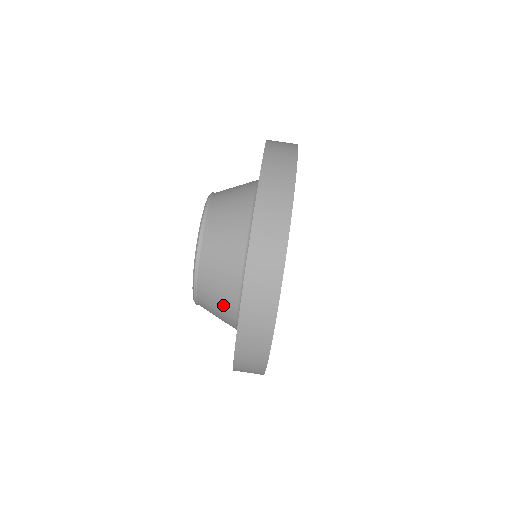
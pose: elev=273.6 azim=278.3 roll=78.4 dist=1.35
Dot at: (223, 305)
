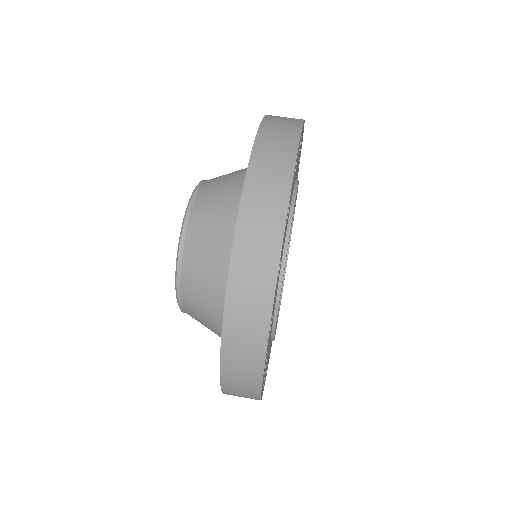
Dot at: (212, 329)
